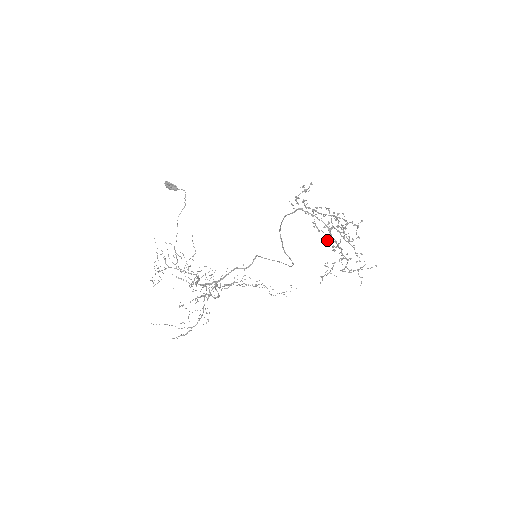
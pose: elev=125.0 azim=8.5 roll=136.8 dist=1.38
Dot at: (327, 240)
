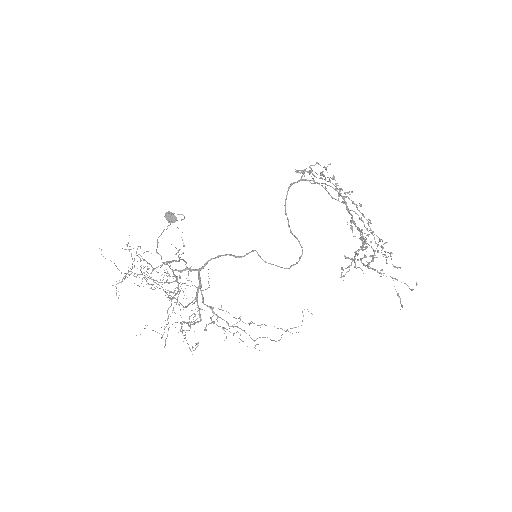
Dot at: (340, 191)
